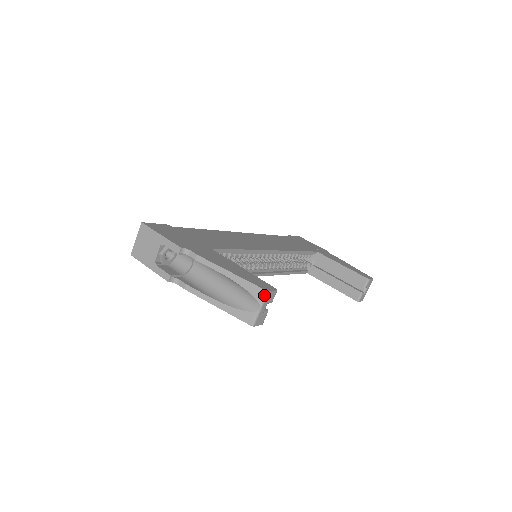
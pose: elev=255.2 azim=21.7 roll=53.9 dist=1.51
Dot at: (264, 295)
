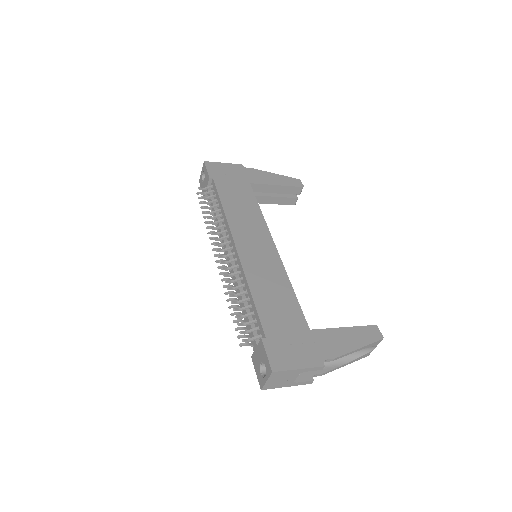
Dot at: occluded
